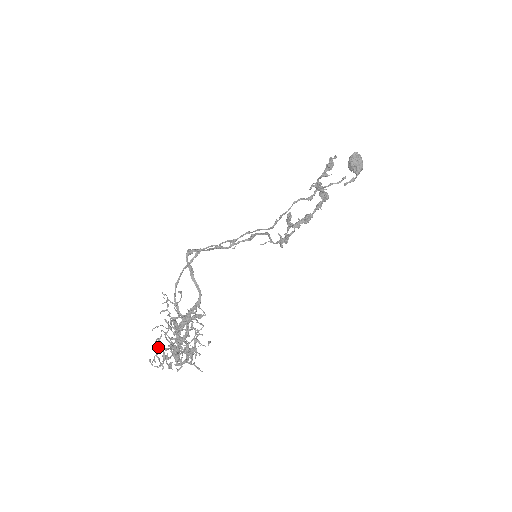
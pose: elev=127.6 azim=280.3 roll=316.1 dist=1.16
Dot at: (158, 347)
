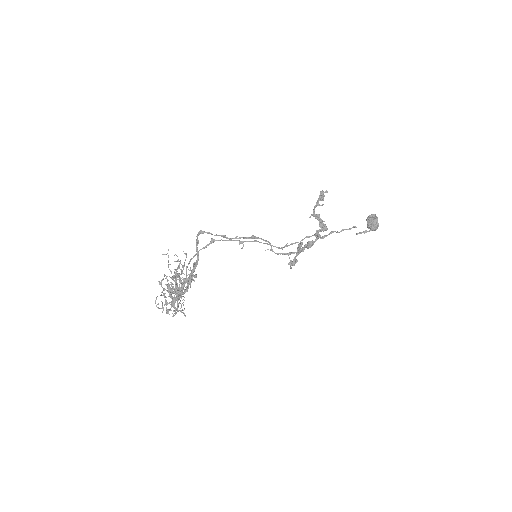
Dot at: occluded
